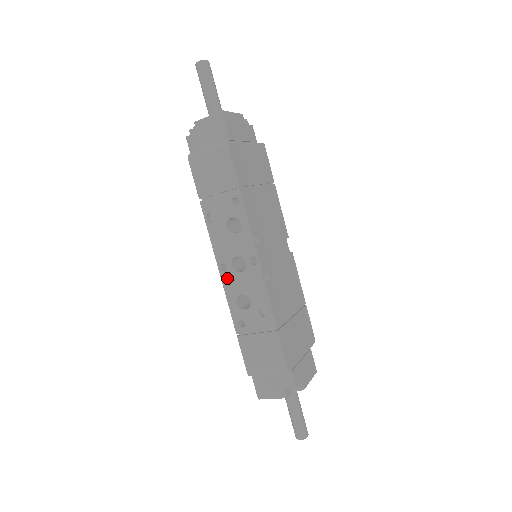
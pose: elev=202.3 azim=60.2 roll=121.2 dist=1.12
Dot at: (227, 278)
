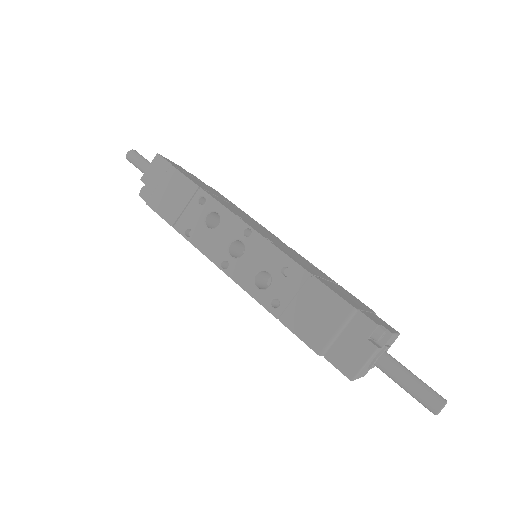
Dot at: (234, 271)
